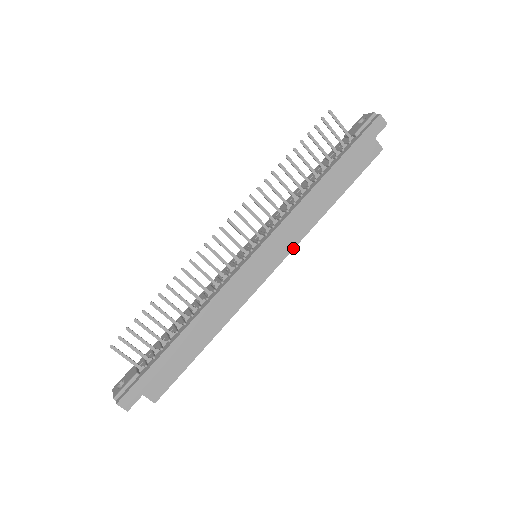
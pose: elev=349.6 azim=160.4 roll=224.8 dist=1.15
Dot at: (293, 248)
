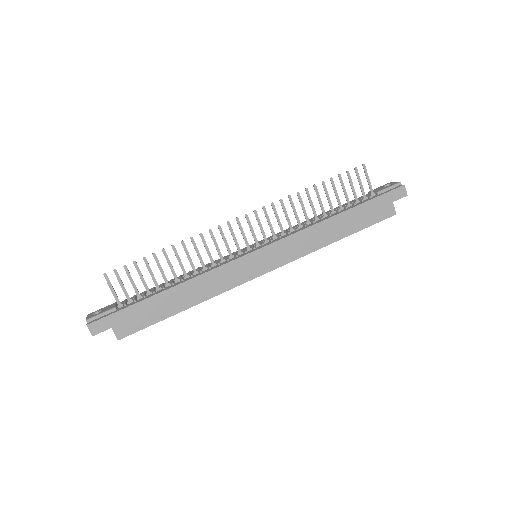
Dot at: (289, 262)
